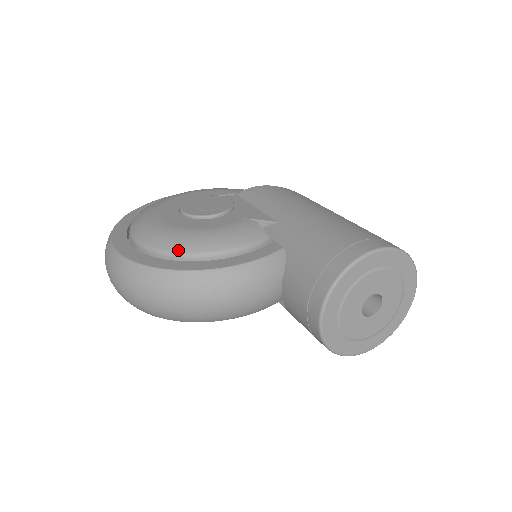
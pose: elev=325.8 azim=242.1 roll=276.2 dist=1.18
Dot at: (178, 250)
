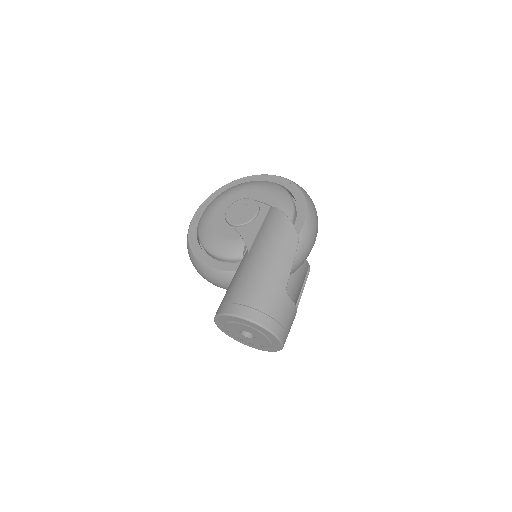
Dot at: (201, 240)
